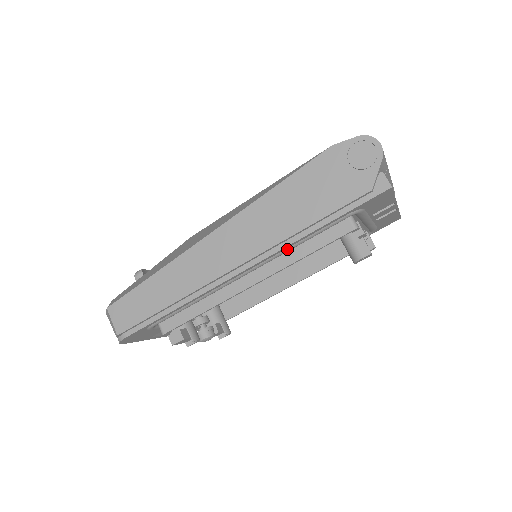
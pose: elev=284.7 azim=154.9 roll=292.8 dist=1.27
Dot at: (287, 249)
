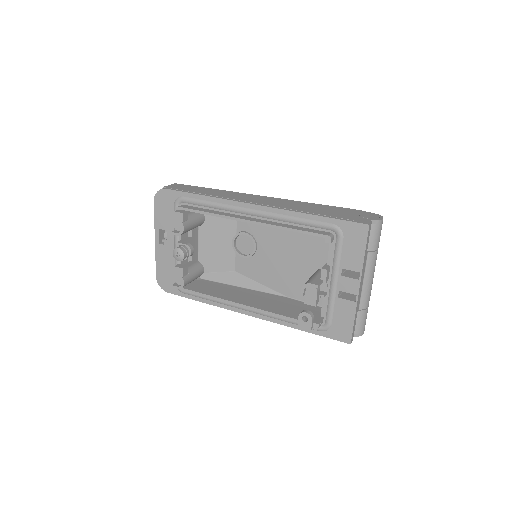
Dot at: (287, 216)
